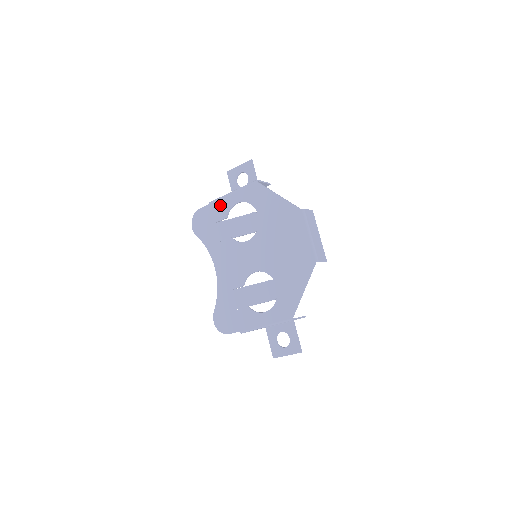
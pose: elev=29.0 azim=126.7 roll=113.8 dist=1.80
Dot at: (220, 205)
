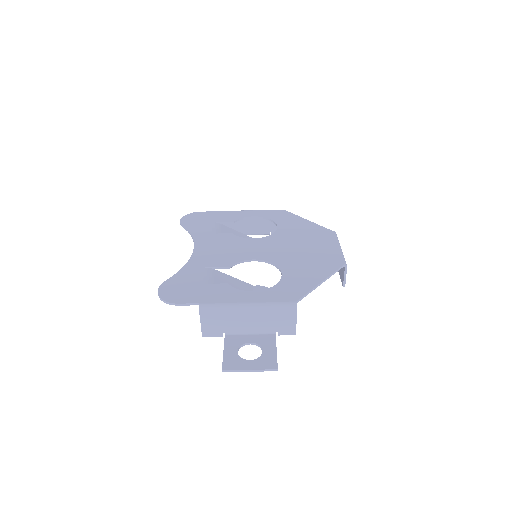
Dot at: (230, 214)
